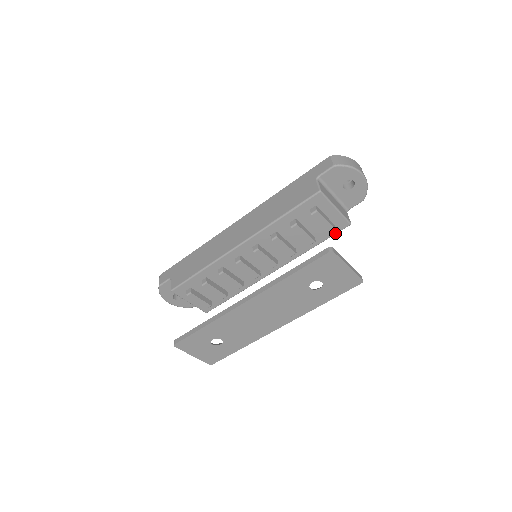
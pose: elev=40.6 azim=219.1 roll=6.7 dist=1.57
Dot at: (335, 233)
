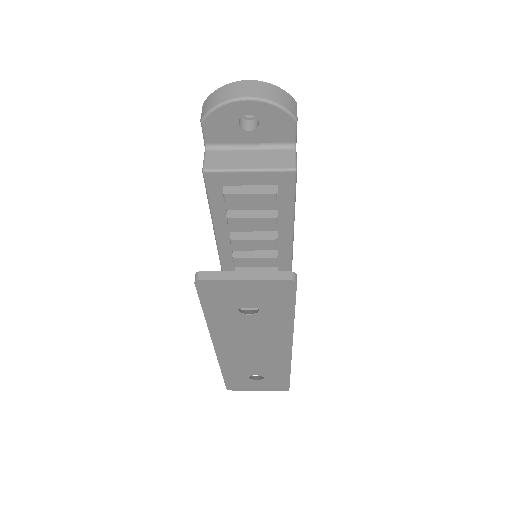
Dot at: (293, 191)
